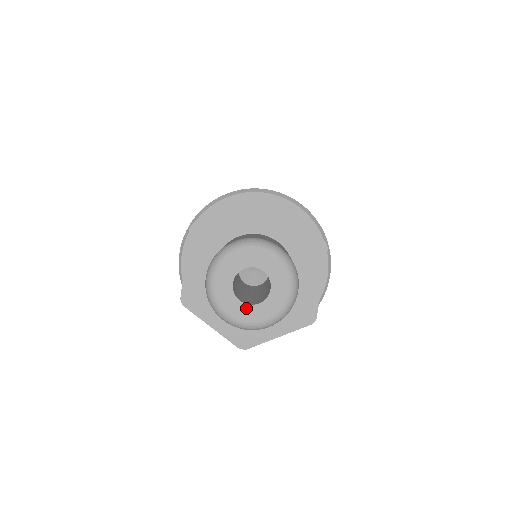
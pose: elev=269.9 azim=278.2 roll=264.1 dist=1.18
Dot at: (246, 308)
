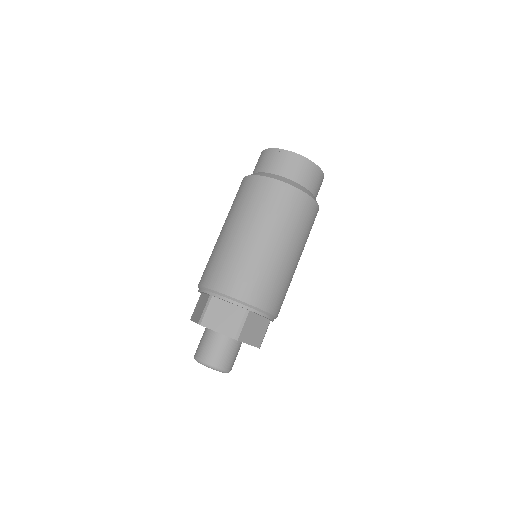
Dot at: occluded
